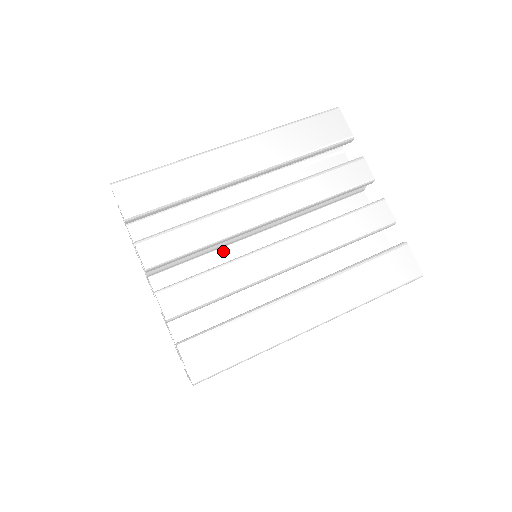
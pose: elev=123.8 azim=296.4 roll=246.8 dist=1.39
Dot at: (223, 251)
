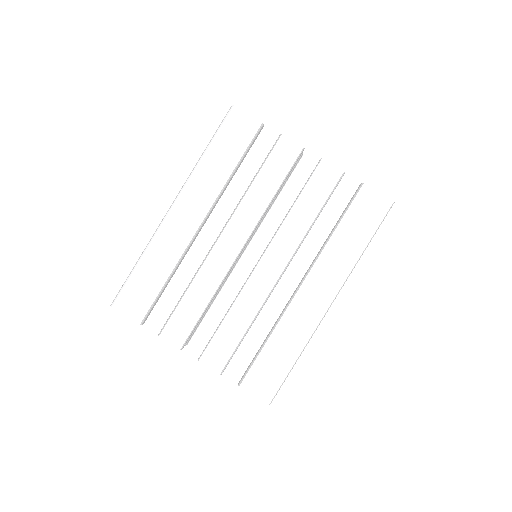
Dot at: (226, 288)
